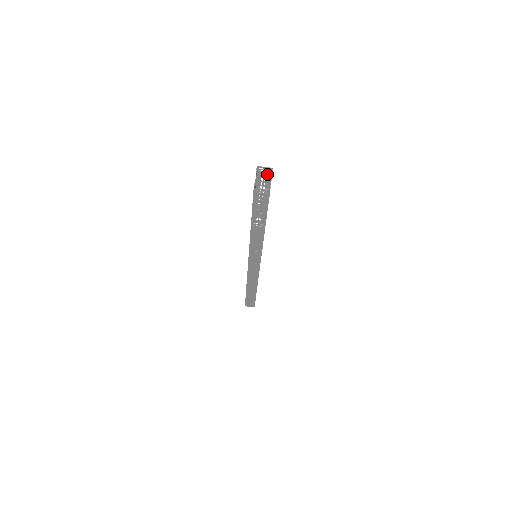
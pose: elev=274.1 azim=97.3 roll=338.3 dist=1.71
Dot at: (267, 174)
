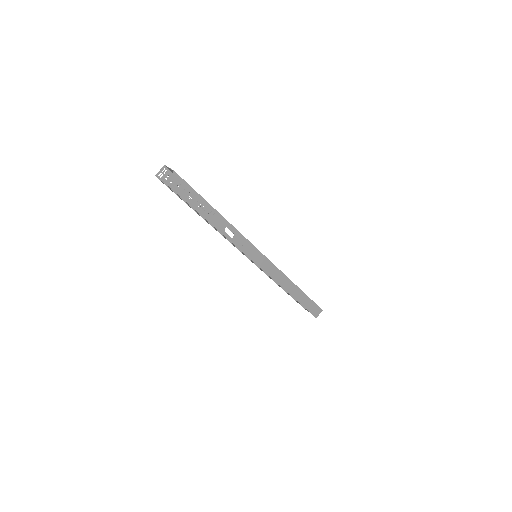
Dot at: (168, 175)
